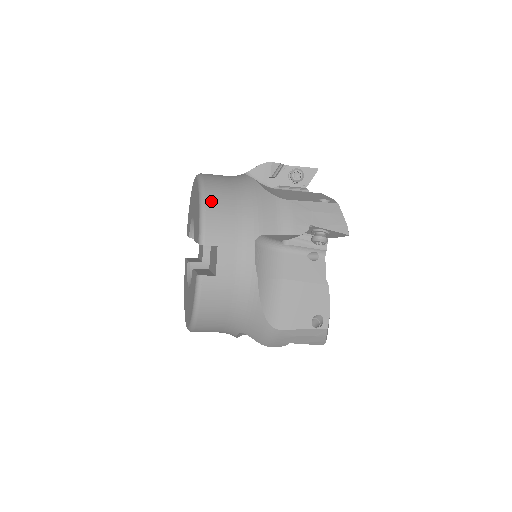
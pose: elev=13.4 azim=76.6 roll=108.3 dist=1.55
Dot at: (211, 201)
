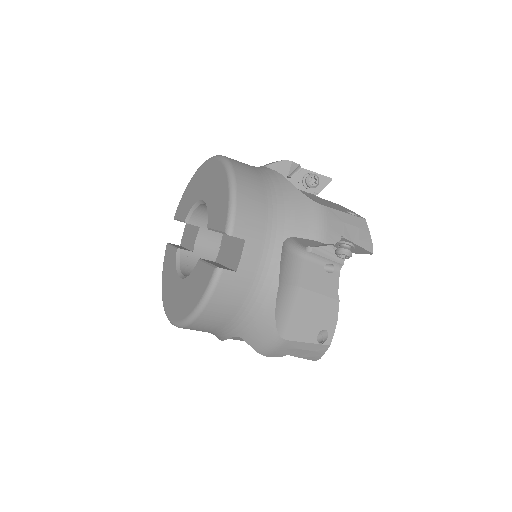
Dot at: (243, 189)
